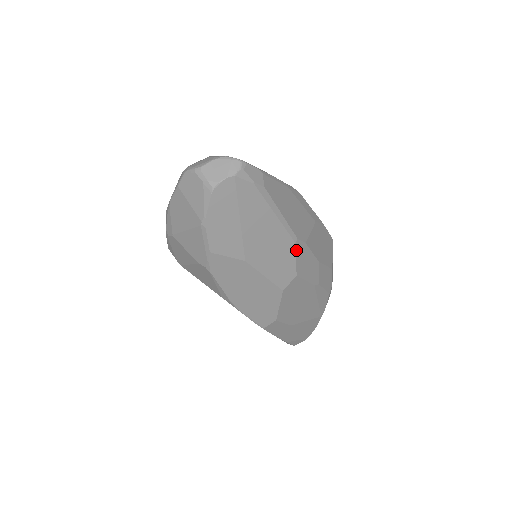
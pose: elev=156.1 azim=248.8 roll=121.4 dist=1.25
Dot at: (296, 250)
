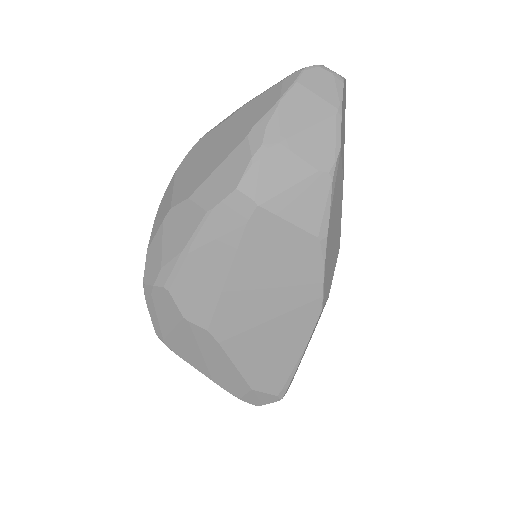
Dot at: occluded
